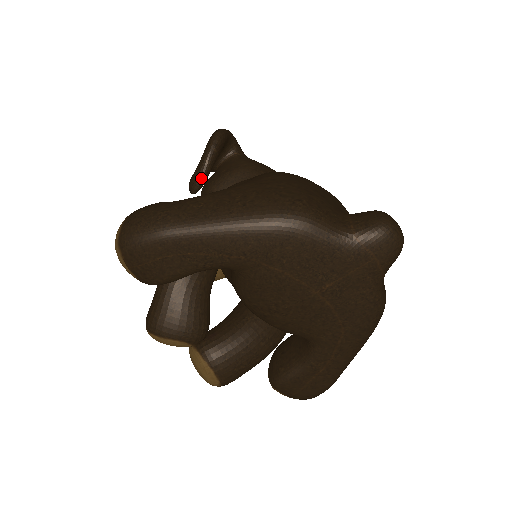
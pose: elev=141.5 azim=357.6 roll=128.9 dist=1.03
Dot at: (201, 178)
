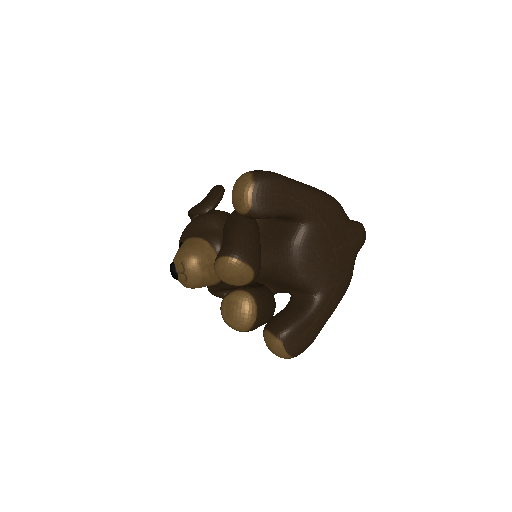
Dot at: (216, 203)
